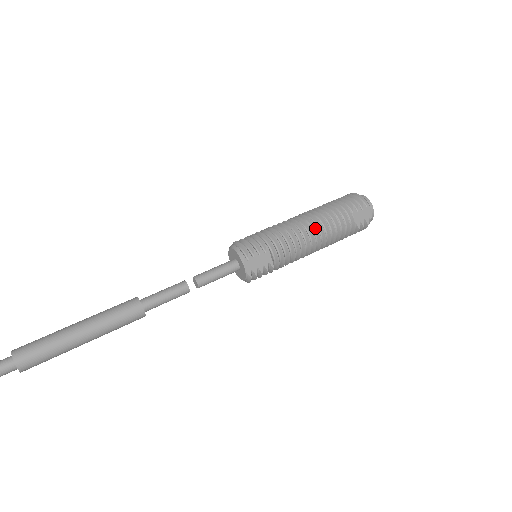
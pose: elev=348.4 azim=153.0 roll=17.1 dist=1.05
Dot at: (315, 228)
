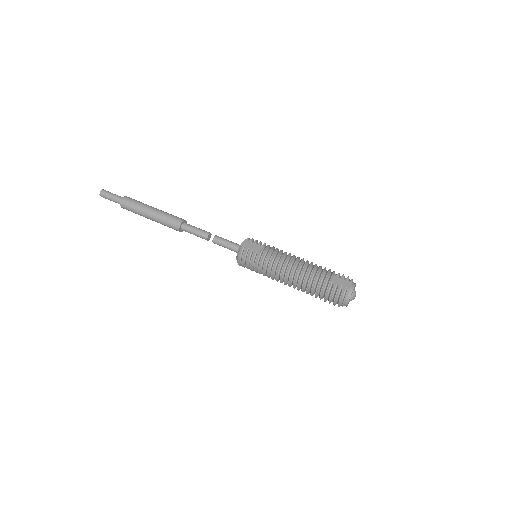
Dot at: (301, 260)
